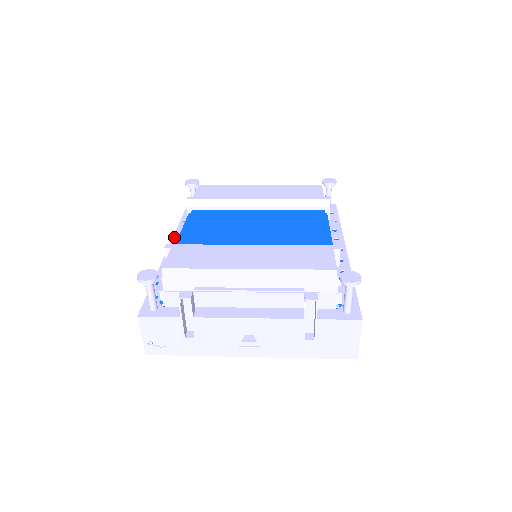
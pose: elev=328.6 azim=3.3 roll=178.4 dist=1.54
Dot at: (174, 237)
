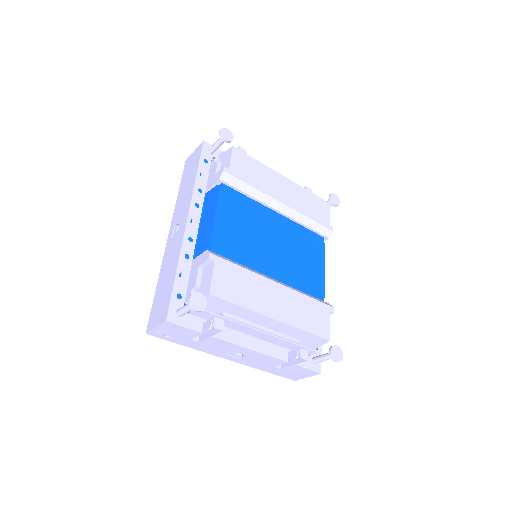
Dot at: (193, 200)
